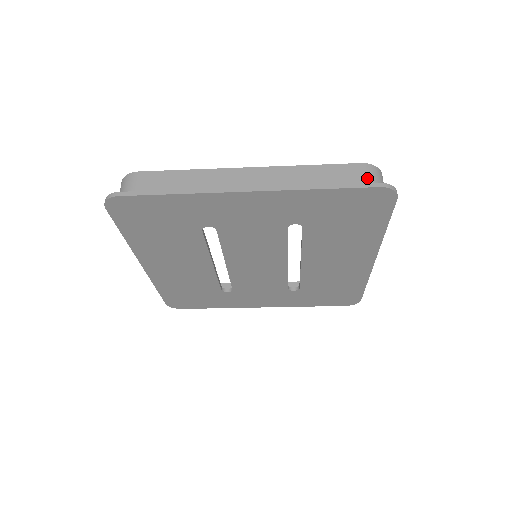
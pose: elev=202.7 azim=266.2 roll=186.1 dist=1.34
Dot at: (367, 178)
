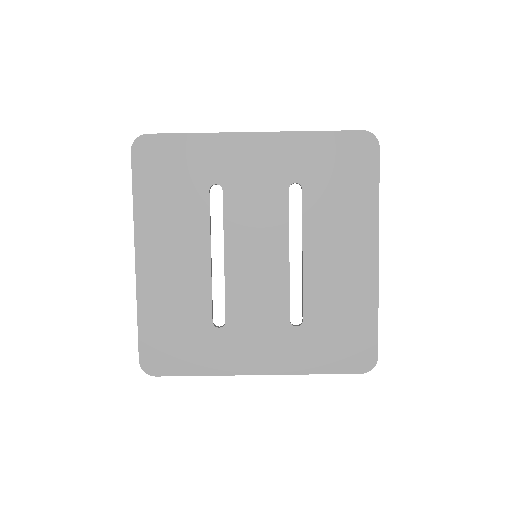
Dot at: occluded
